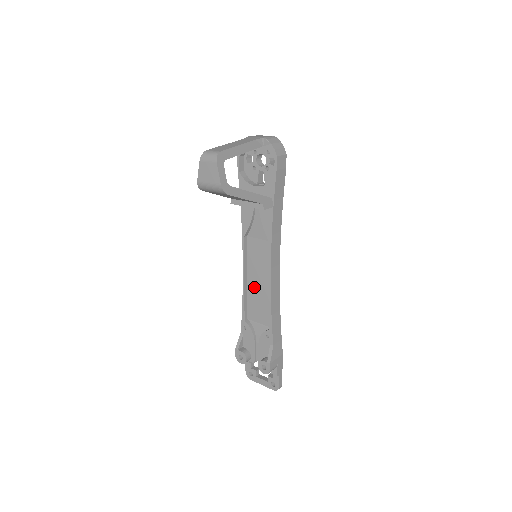
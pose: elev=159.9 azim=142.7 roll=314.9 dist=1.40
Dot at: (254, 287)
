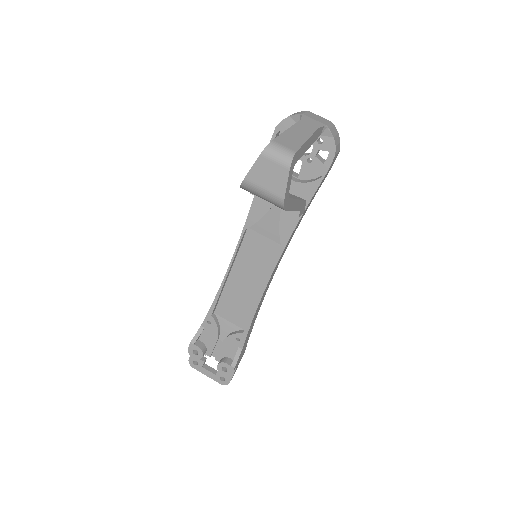
Dot at: (237, 284)
